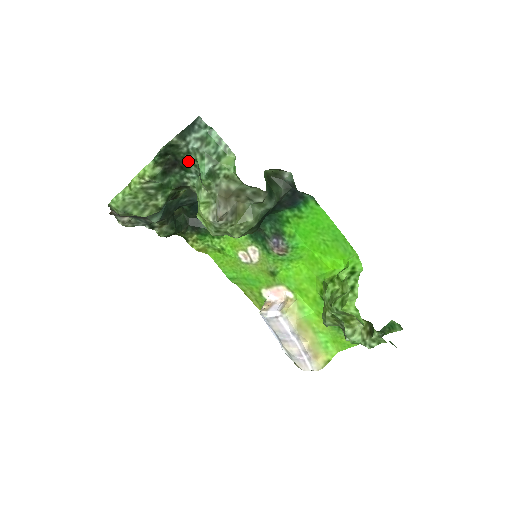
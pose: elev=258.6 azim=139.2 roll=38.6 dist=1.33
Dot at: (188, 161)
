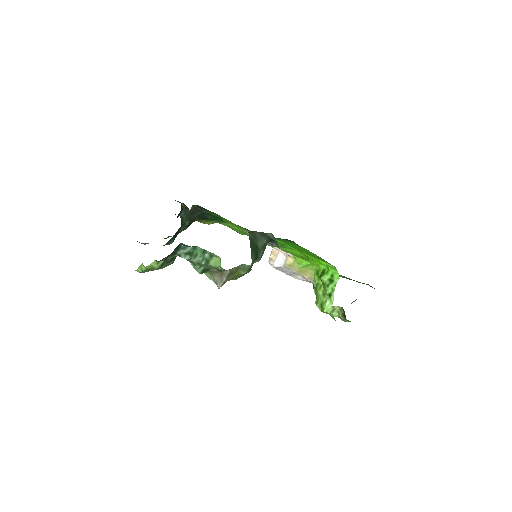
Dot at: occluded
